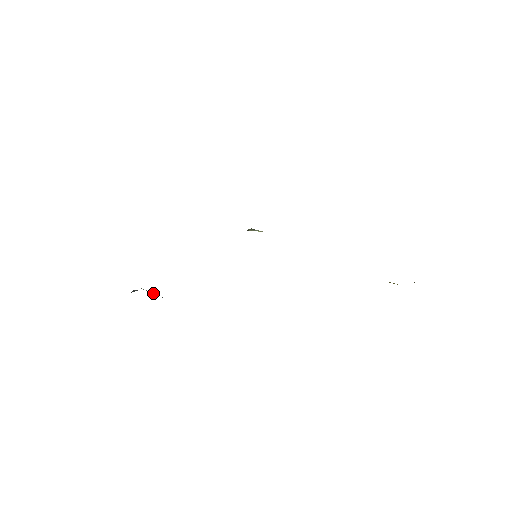
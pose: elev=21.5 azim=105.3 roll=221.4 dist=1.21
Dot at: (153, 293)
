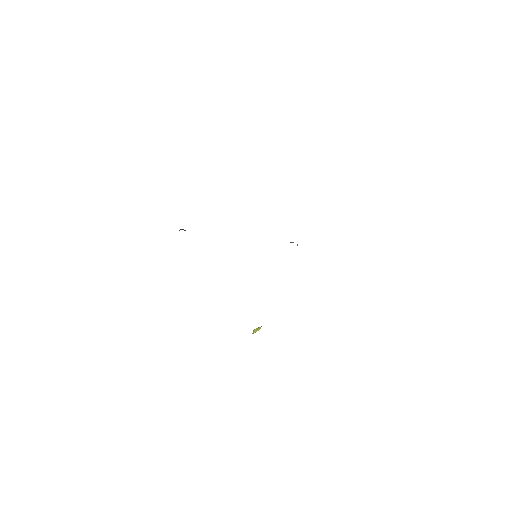
Dot at: occluded
